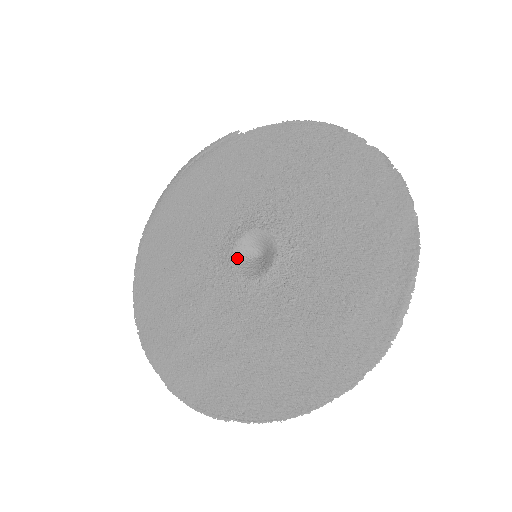
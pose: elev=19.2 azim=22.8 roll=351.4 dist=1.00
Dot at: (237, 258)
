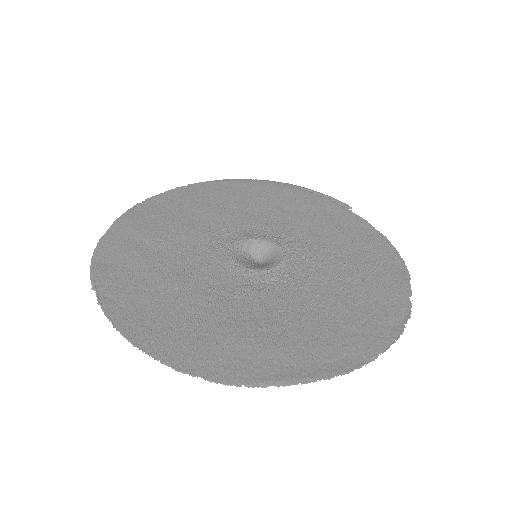
Dot at: (246, 244)
